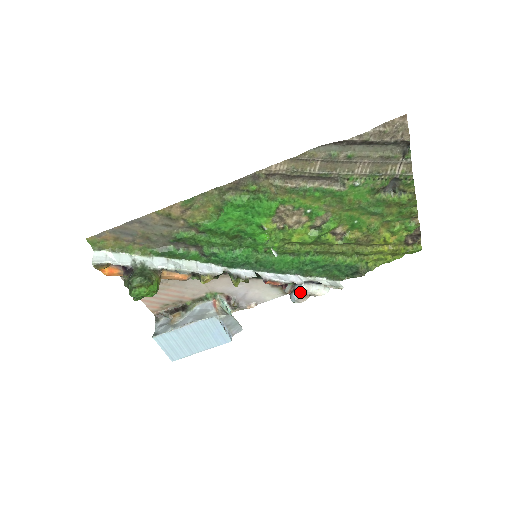
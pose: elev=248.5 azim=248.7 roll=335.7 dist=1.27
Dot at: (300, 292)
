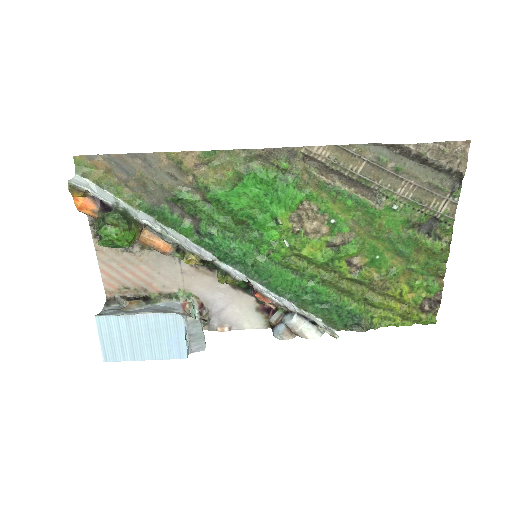
Dot at: (288, 325)
